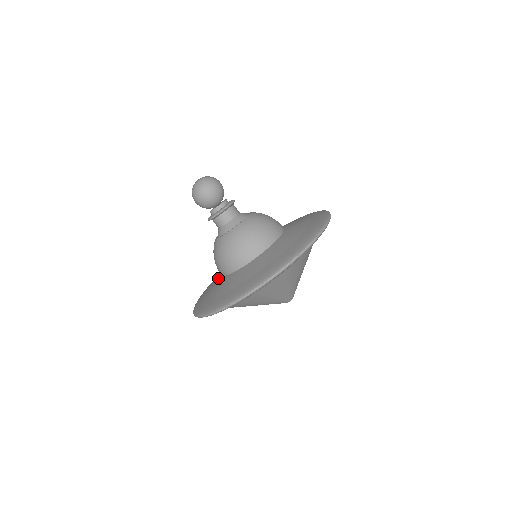
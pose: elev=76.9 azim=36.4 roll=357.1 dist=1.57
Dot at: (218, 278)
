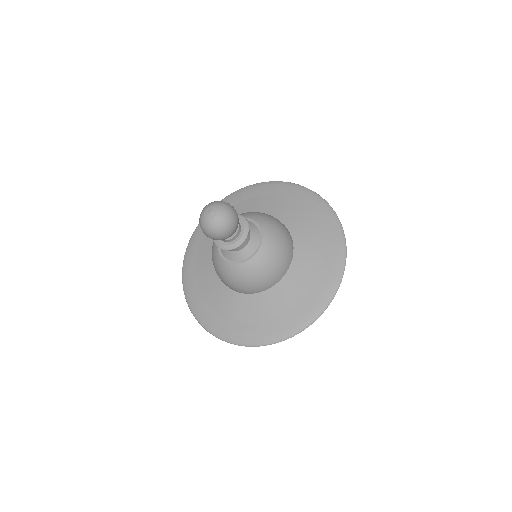
Dot at: occluded
